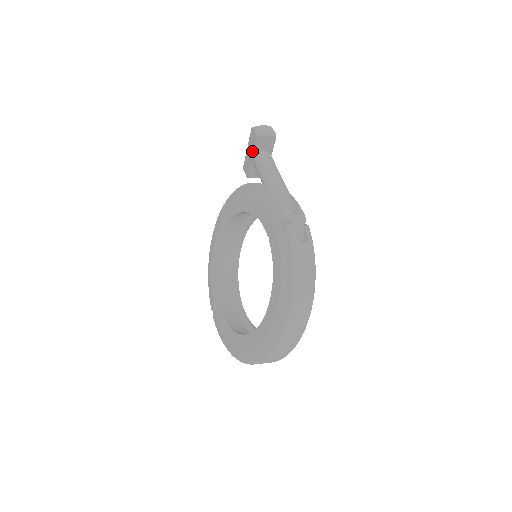
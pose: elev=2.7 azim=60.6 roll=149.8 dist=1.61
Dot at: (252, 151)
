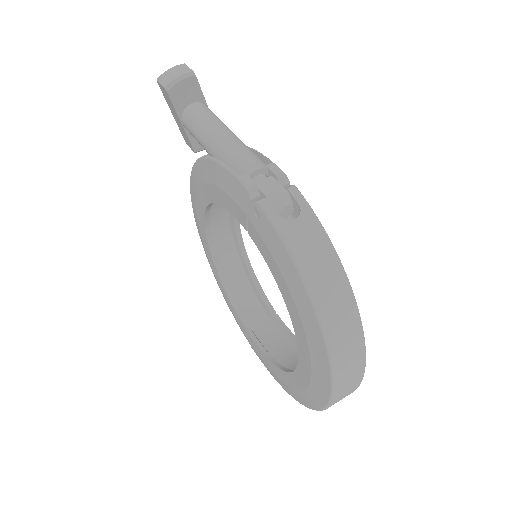
Dot at: (175, 114)
